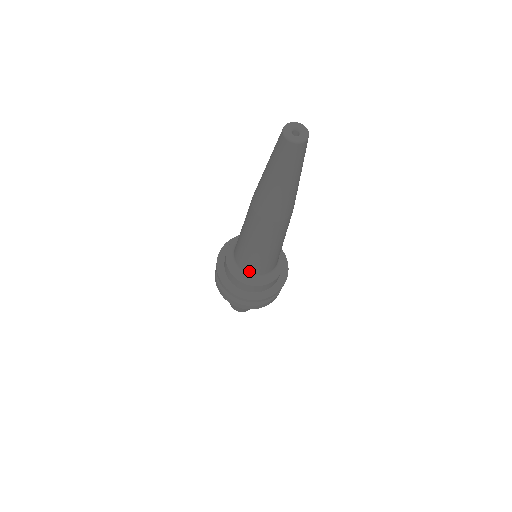
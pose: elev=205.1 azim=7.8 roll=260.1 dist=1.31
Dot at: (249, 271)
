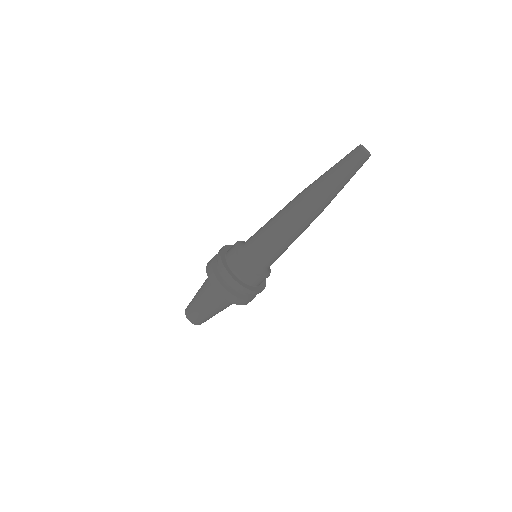
Dot at: (263, 264)
